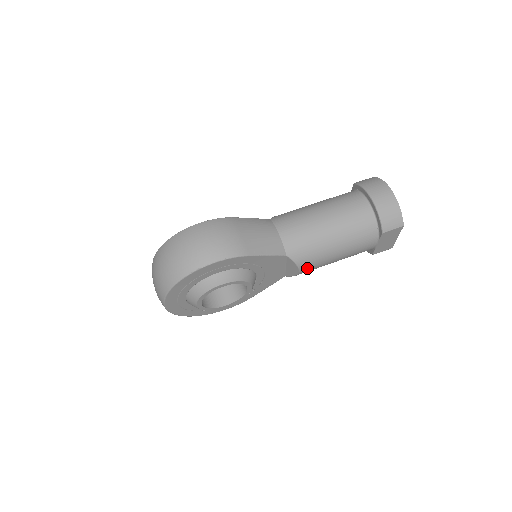
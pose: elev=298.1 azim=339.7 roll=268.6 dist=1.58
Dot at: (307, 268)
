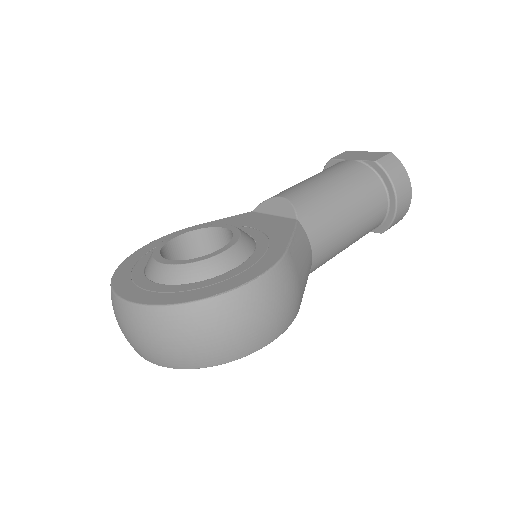
Dot at: occluded
